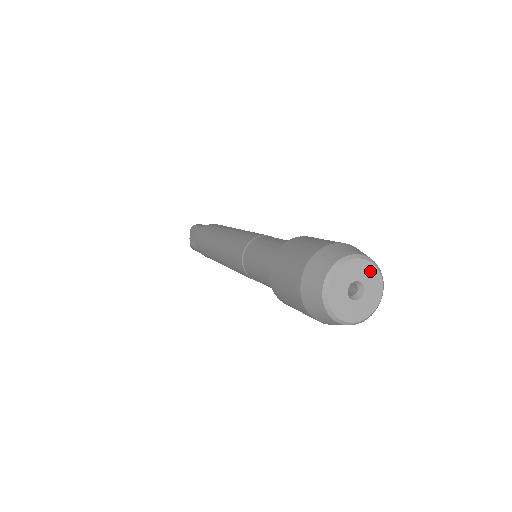
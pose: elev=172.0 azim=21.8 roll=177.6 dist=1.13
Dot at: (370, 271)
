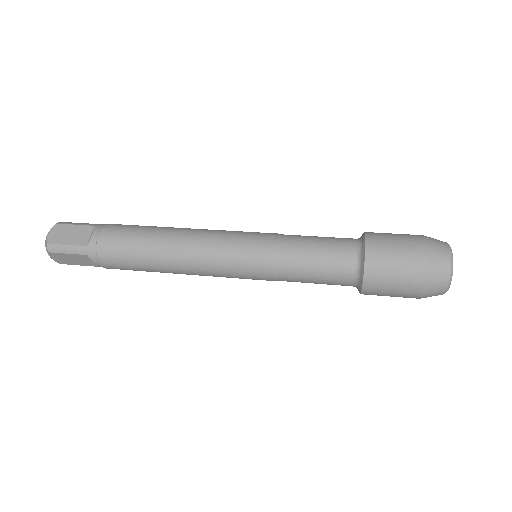
Dot at: occluded
